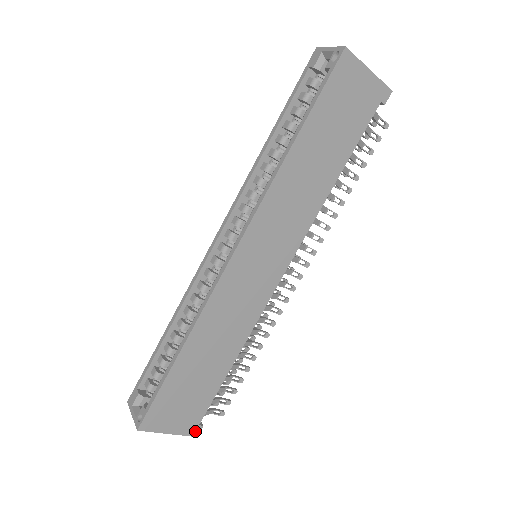
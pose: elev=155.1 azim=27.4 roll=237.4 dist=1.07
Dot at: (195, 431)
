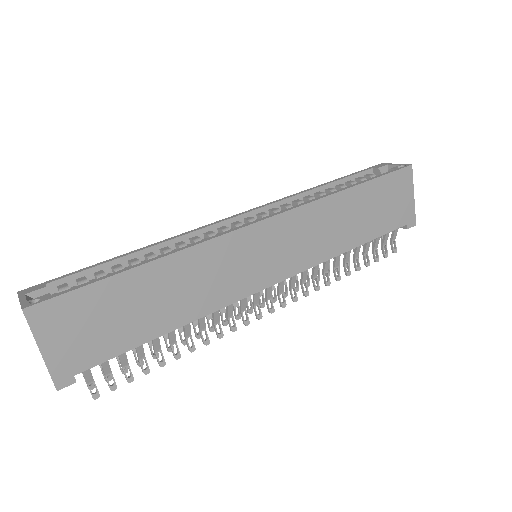
Dot at: (63, 380)
